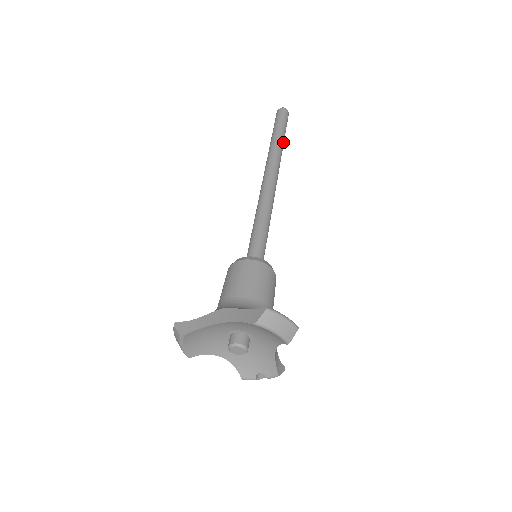
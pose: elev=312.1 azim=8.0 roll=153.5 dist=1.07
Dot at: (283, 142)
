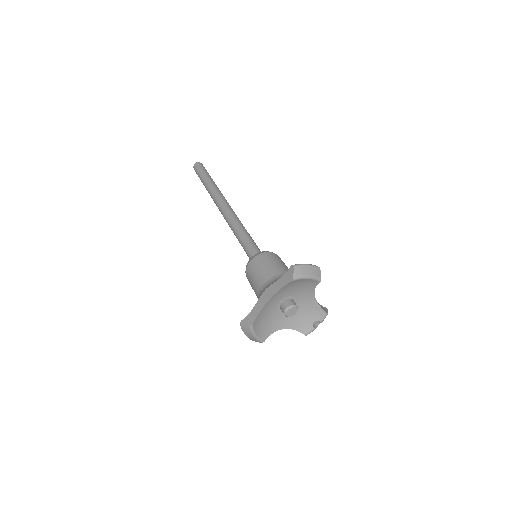
Dot at: (214, 182)
